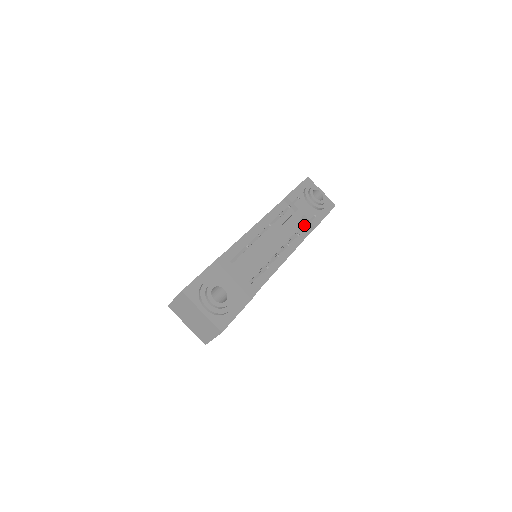
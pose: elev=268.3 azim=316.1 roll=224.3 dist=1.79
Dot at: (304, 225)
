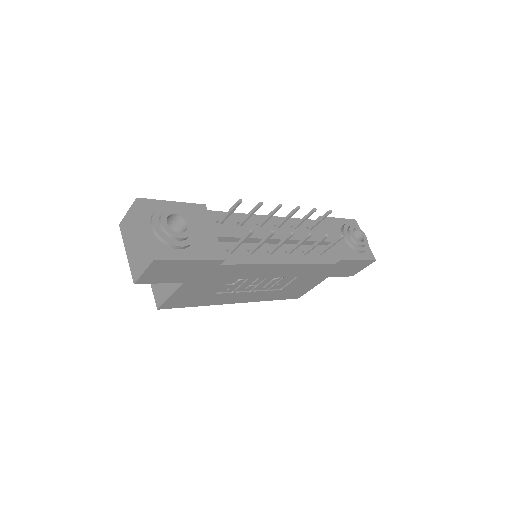
Dot at: (326, 247)
